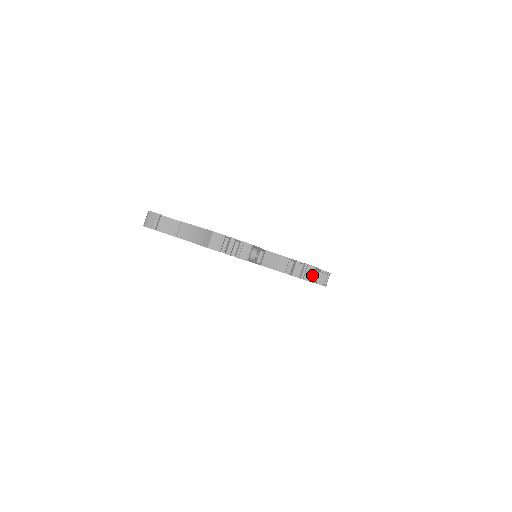
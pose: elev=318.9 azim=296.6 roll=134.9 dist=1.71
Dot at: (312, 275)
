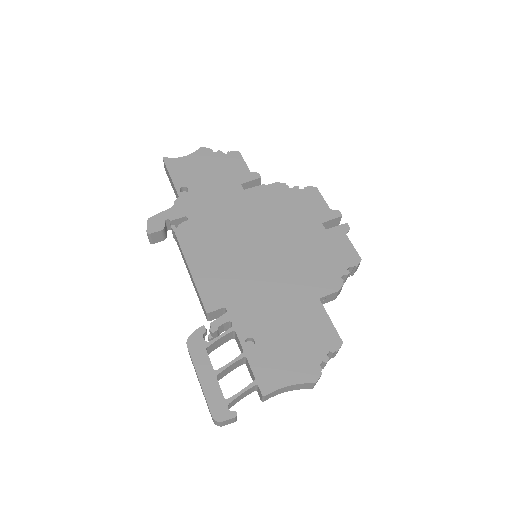
Dot at: (358, 266)
